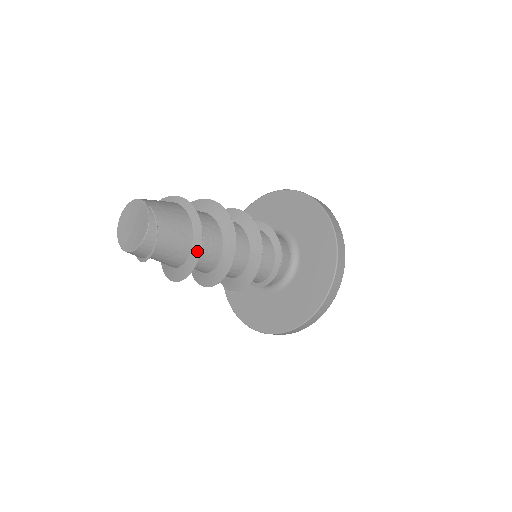
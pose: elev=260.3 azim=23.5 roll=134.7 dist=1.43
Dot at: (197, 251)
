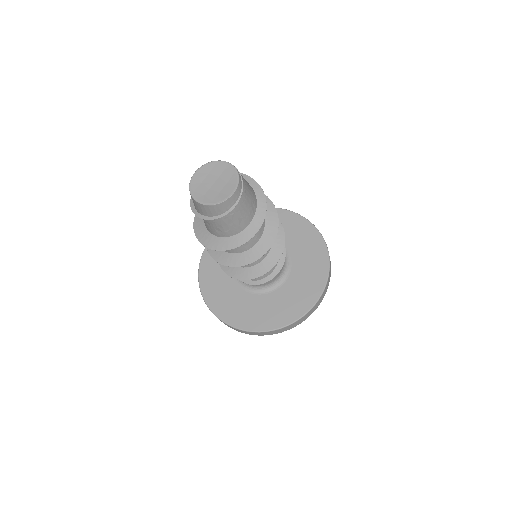
Dot at: (258, 224)
